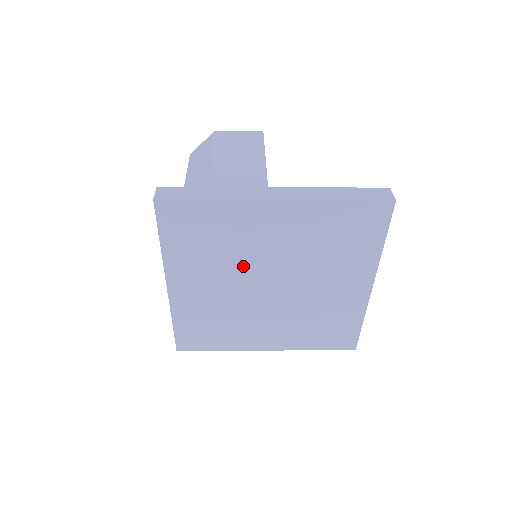
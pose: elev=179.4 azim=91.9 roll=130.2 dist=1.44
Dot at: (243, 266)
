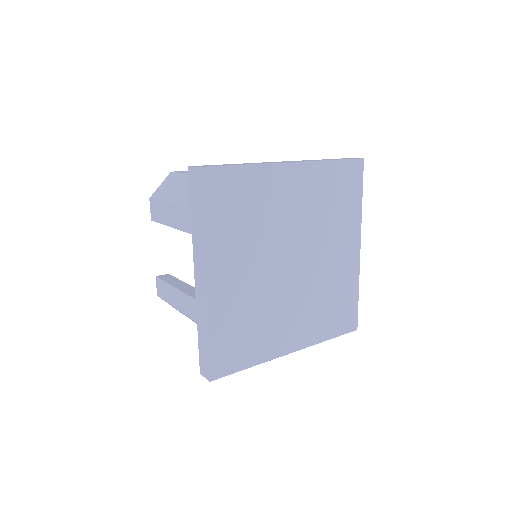
Dot at: (270, 240)
